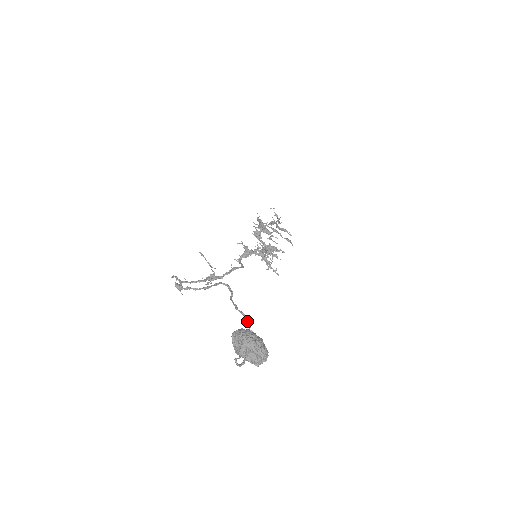
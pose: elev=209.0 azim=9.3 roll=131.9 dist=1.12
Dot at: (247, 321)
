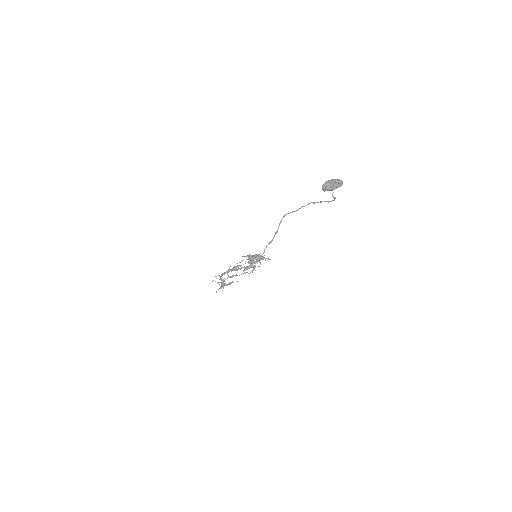
Dot at: (314, 203)
